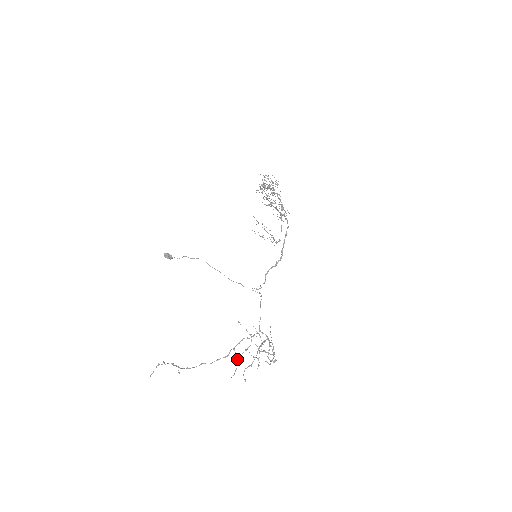
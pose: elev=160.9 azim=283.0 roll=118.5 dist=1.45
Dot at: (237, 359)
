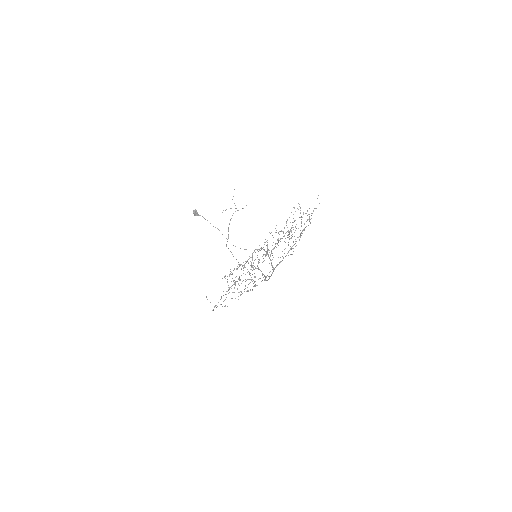
Dot at: occluded
